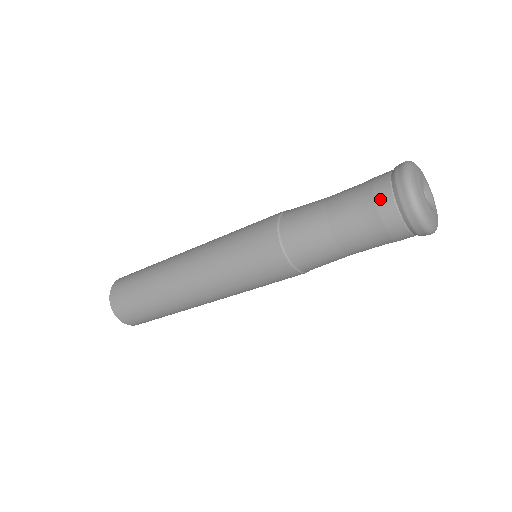
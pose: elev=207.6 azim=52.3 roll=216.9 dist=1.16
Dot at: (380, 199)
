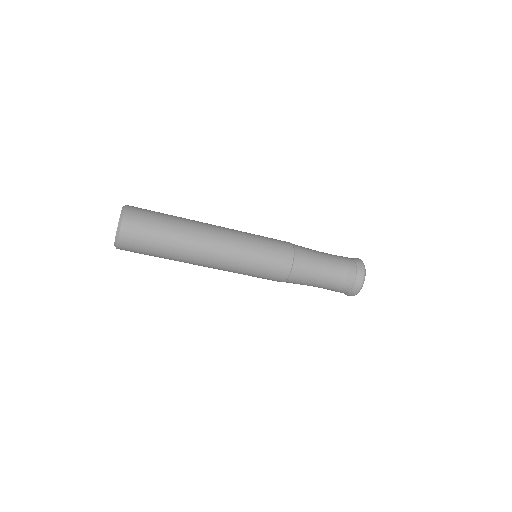
Dot at: (348, 282)
